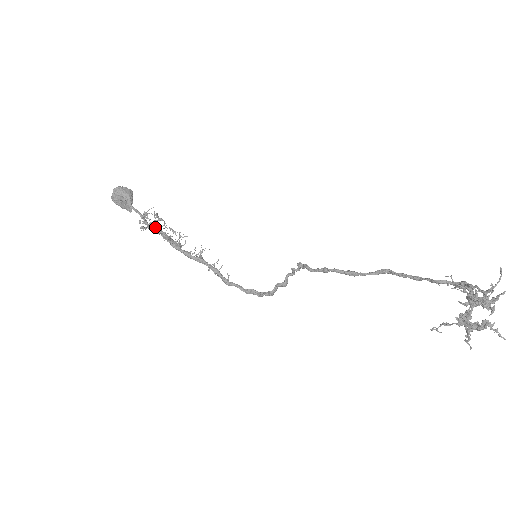
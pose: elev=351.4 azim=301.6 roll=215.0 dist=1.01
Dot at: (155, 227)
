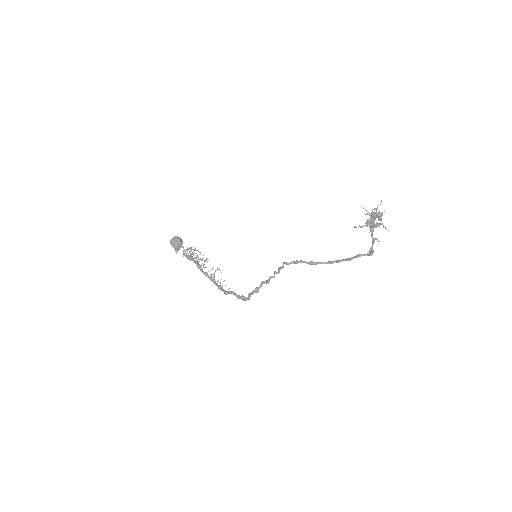
Dot at: (191, 256)
